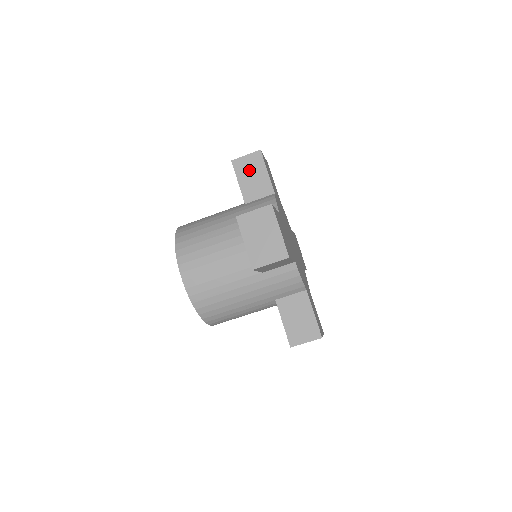
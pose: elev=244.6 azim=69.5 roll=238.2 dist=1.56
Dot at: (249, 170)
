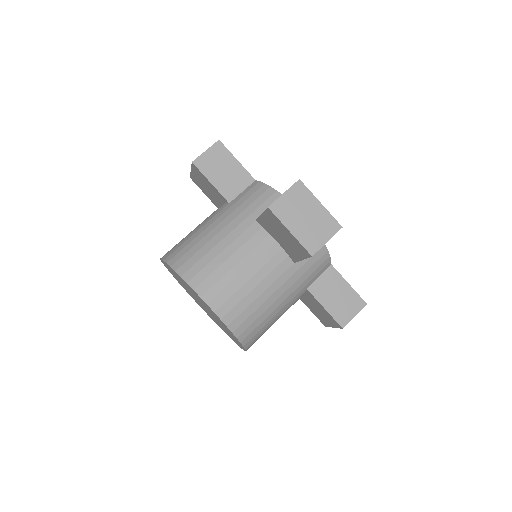
Dot at: occluded
